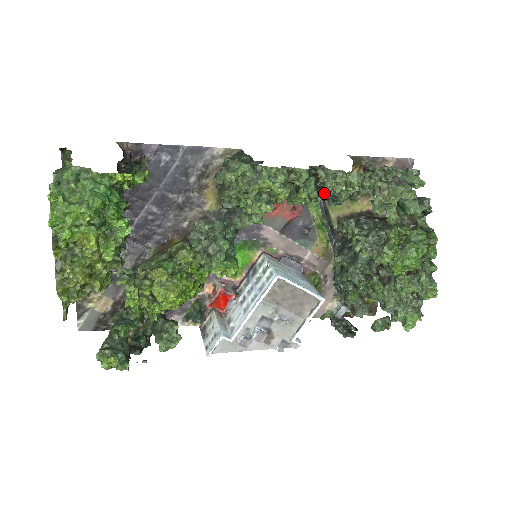
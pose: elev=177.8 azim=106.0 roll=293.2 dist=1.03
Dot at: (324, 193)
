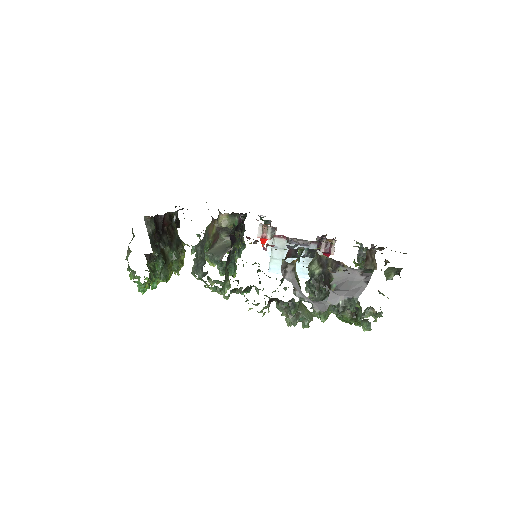
Dot at: (255, 289)
